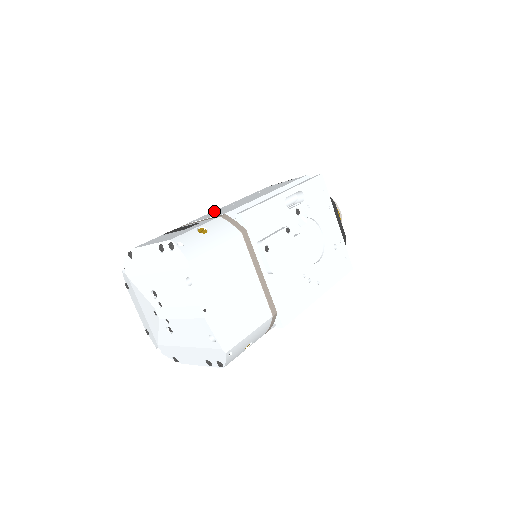
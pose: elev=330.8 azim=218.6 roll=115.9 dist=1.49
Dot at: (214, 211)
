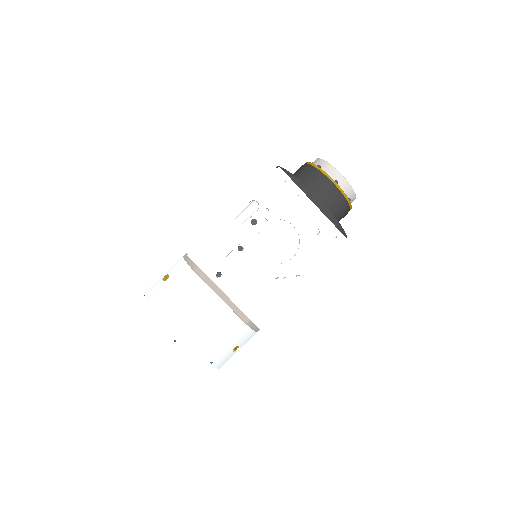
Dot at: occluded
